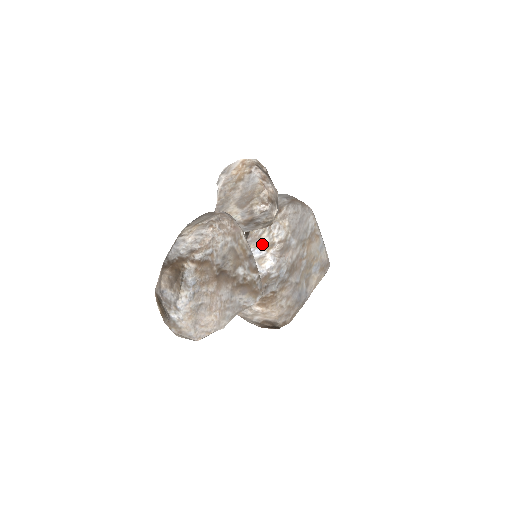
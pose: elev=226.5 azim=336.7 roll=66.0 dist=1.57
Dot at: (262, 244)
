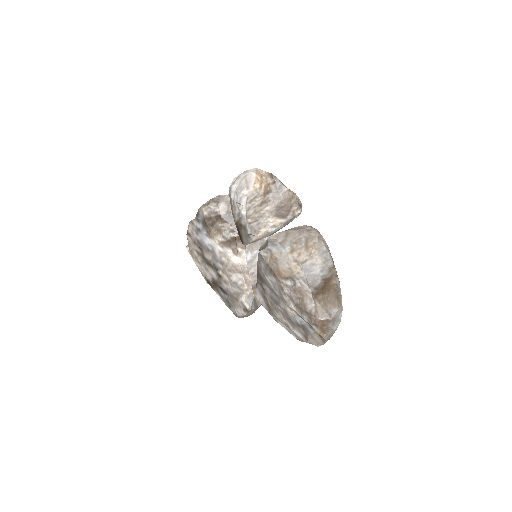
Dot at: (263, 243)
